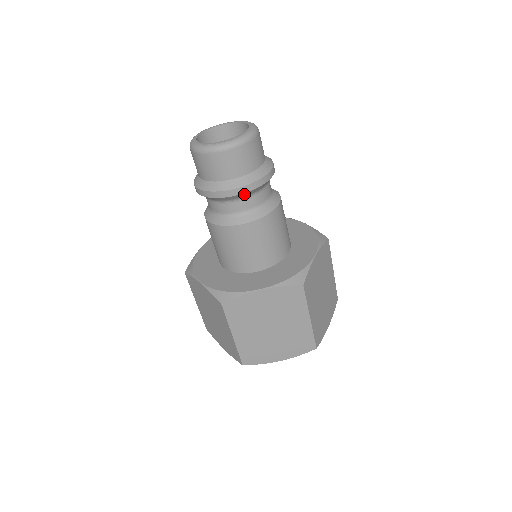
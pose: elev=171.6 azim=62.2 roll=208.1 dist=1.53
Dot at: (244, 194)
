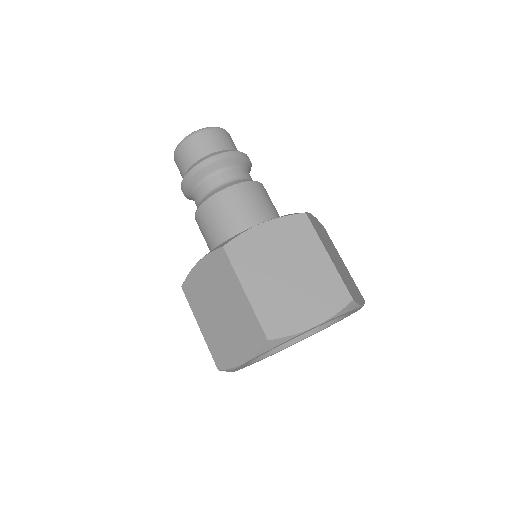
Dot at: (194, 179)
